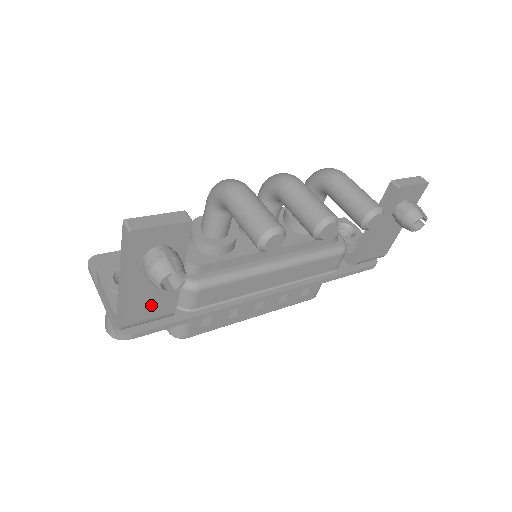
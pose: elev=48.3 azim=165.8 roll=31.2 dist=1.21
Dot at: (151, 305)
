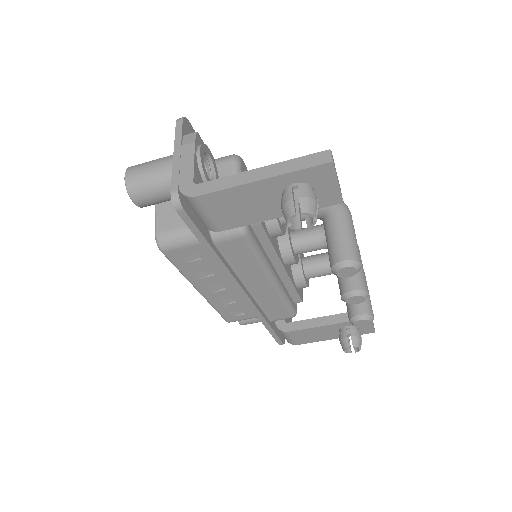
Dot at: (230, 209)
